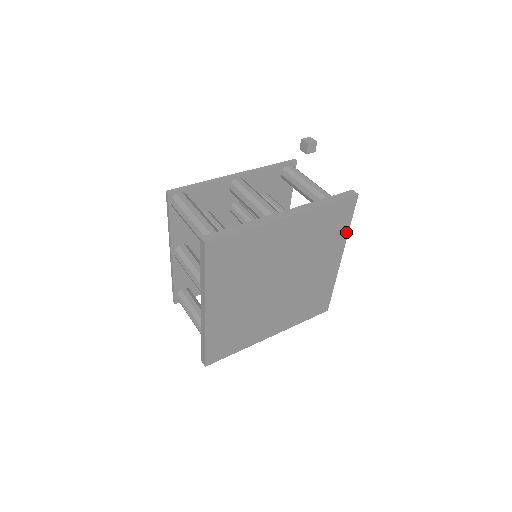
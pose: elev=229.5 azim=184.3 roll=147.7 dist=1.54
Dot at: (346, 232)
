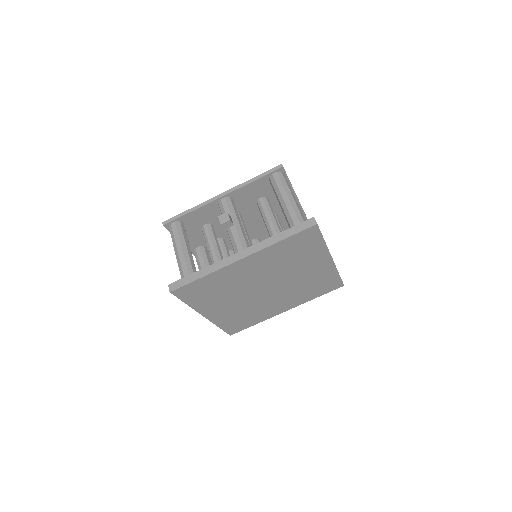
Dot at: (323, 245)
